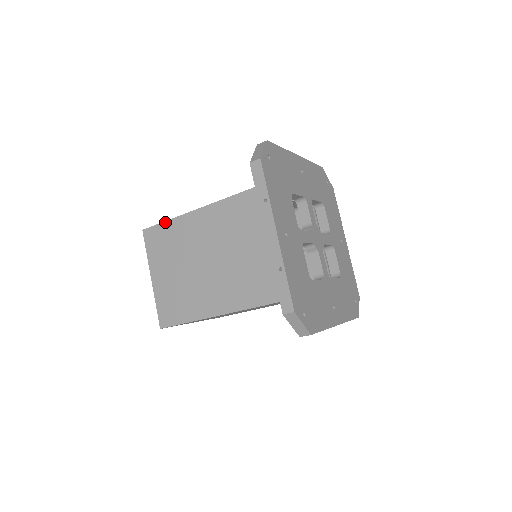
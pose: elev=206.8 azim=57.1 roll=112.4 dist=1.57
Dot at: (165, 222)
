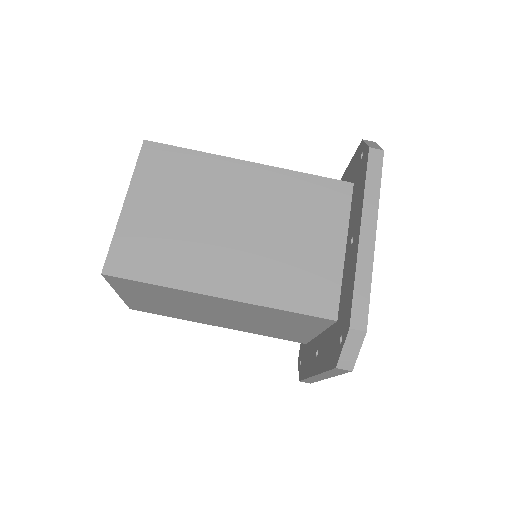
Dot at: occluded
